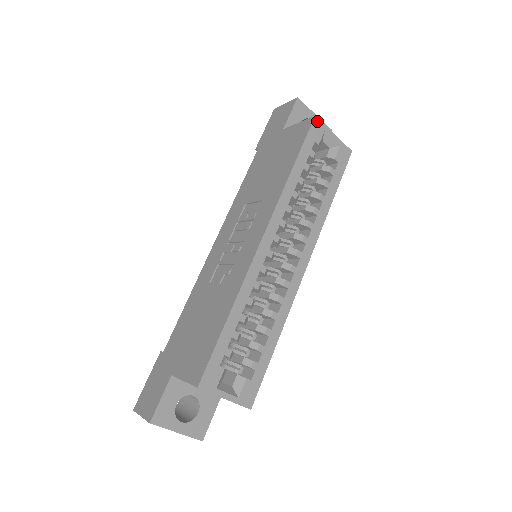
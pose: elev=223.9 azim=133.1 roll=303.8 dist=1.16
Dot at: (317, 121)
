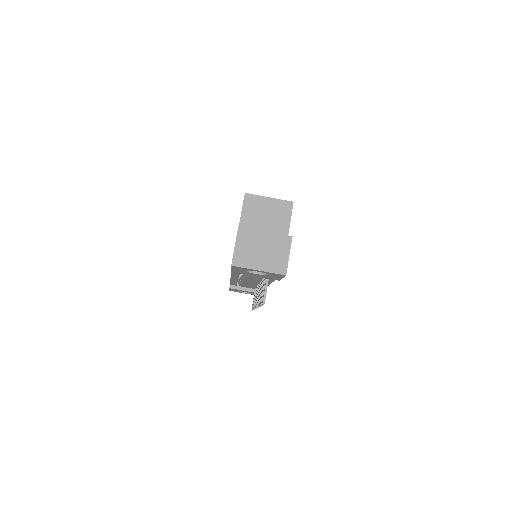
Dot at: occluded
